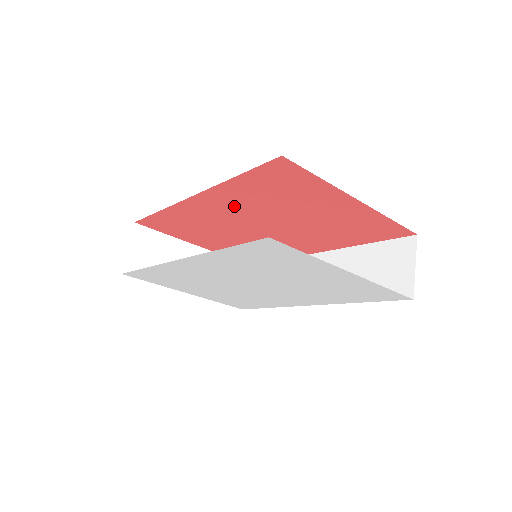
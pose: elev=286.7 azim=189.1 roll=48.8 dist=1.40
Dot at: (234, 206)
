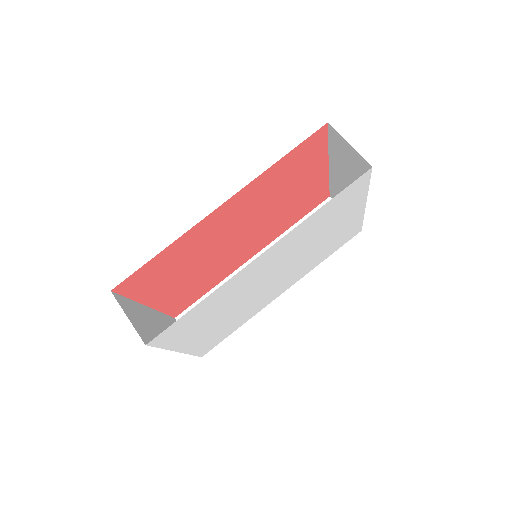
Dot at: (245, 207)
